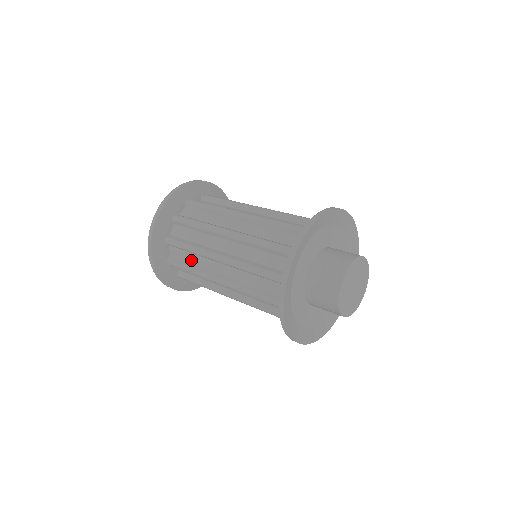
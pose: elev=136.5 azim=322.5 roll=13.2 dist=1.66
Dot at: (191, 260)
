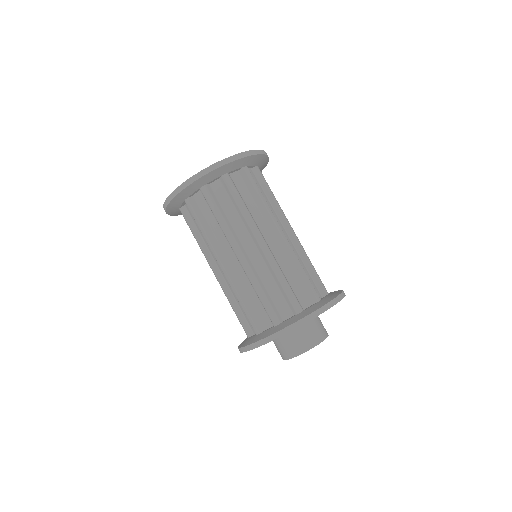
Dot at: (200, 231)
